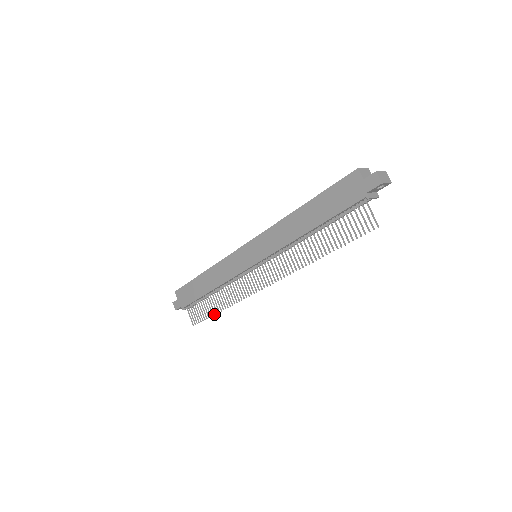
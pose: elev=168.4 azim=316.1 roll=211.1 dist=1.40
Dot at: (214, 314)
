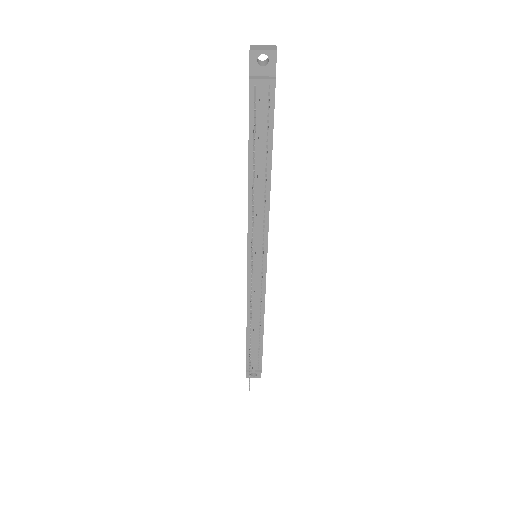
Dot at: (249, 359)
